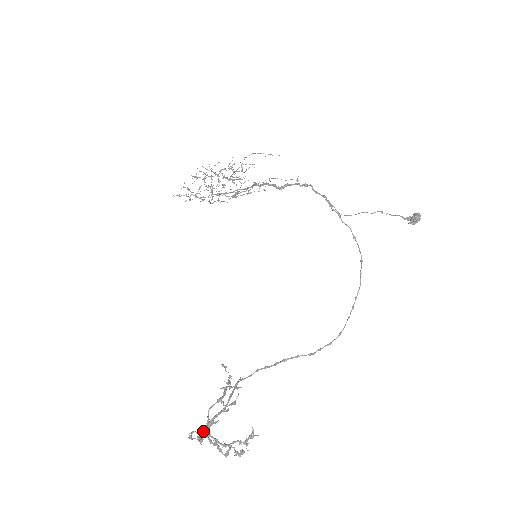
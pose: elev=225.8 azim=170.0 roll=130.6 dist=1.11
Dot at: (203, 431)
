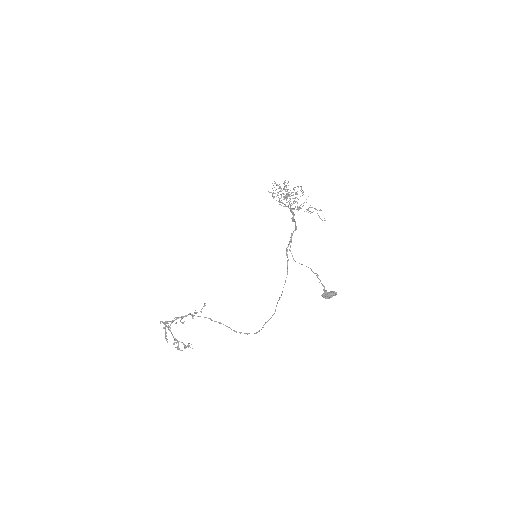
Dot at: (164, 324)
